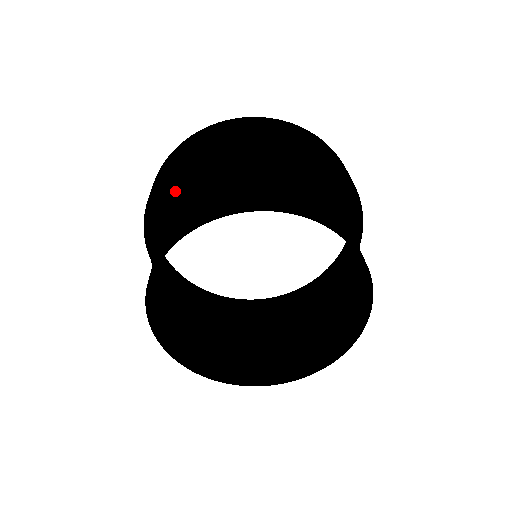
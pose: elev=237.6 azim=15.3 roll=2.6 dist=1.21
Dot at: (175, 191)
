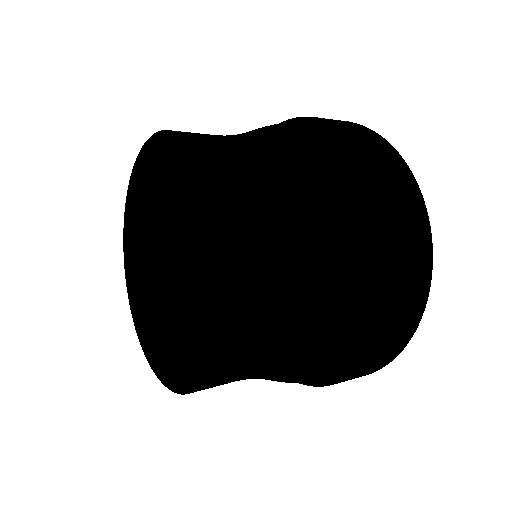
Dot at: (207, 186)
